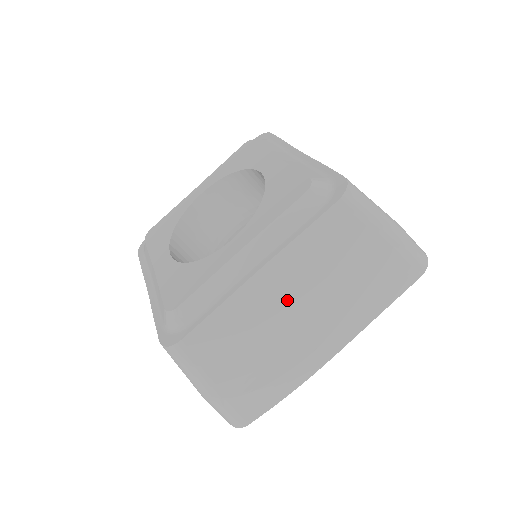
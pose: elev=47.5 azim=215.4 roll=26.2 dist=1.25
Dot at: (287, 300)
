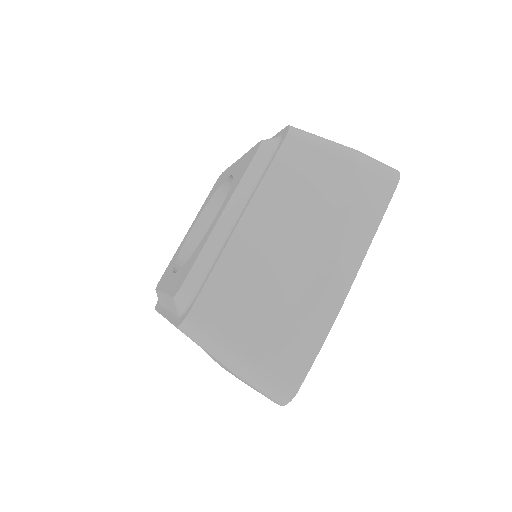
Dot at: (279, 240)
